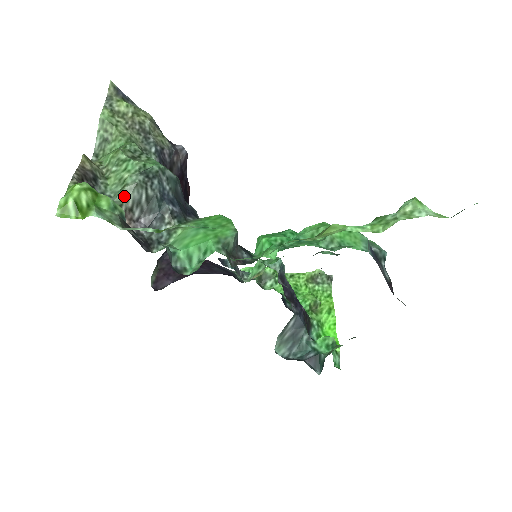
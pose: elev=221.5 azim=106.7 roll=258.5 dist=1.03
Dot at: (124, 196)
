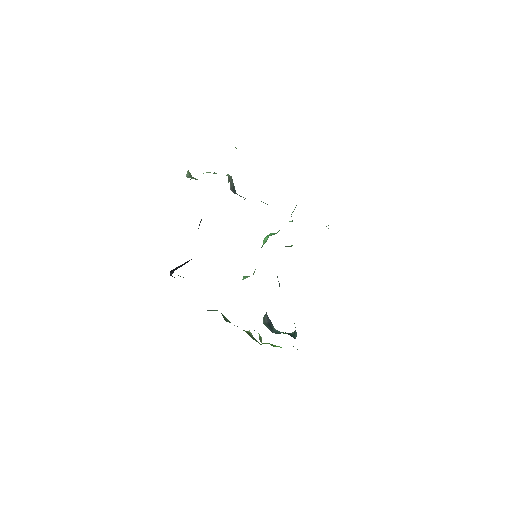
Dot at: occluded
